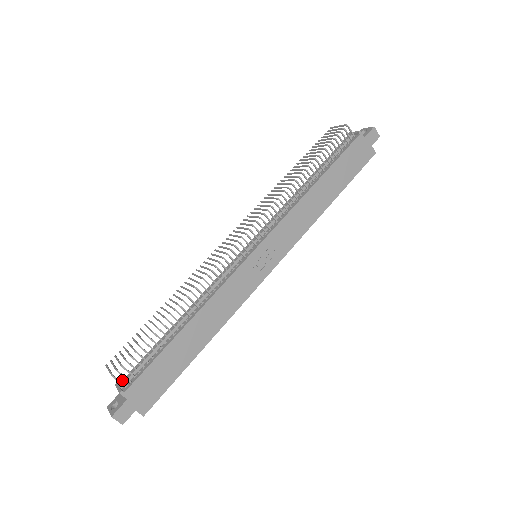
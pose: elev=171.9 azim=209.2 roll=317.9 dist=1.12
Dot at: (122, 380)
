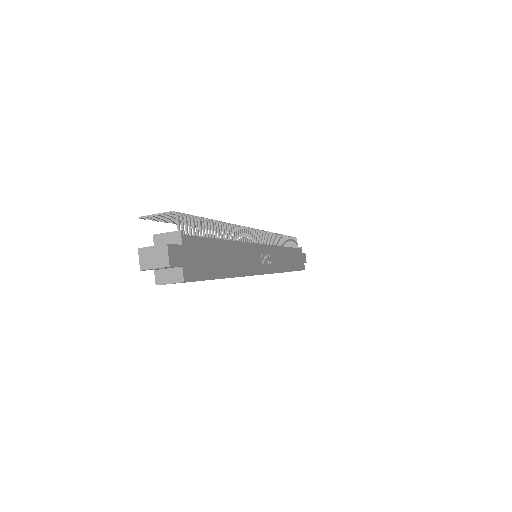
Dot at: occluded
